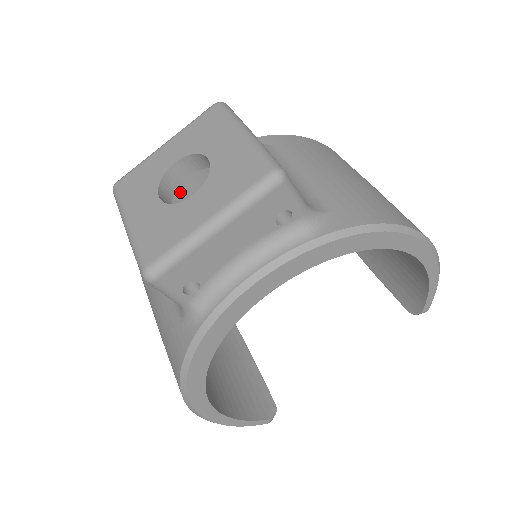
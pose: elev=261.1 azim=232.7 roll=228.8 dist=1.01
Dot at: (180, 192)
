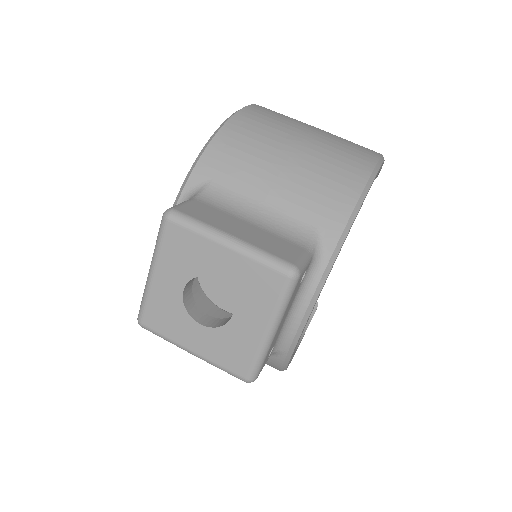
Dot at: occluded
